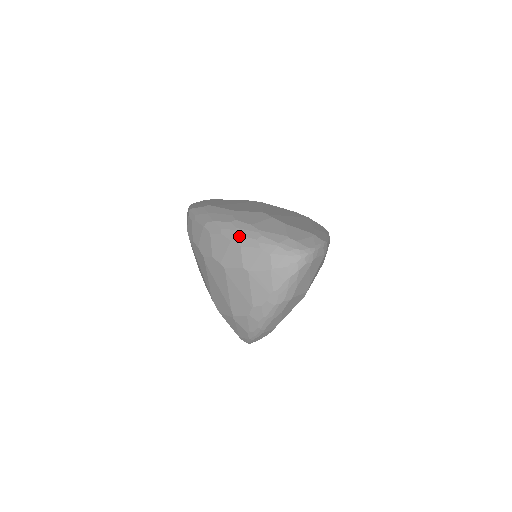
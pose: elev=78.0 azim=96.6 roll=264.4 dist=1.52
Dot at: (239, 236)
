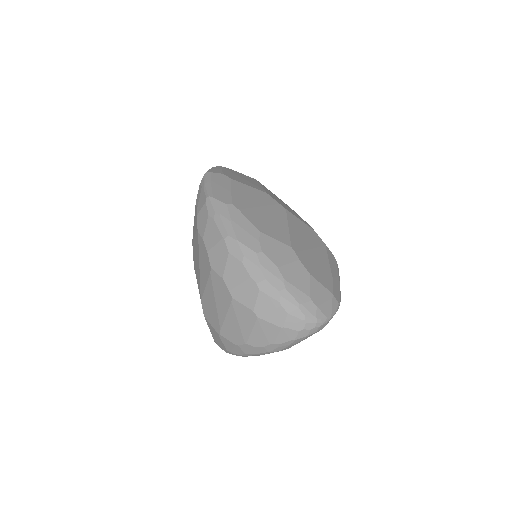
Dot at: (261, 277)
